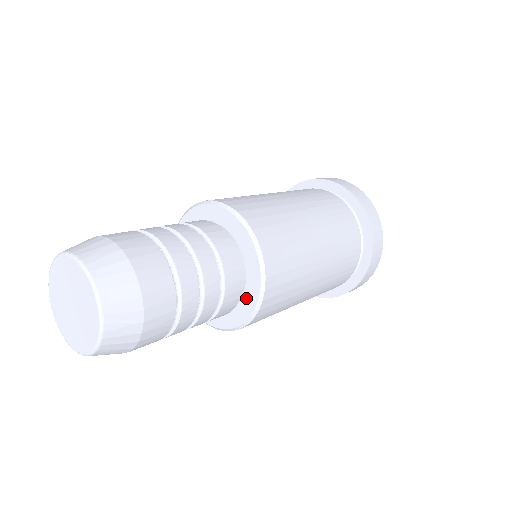
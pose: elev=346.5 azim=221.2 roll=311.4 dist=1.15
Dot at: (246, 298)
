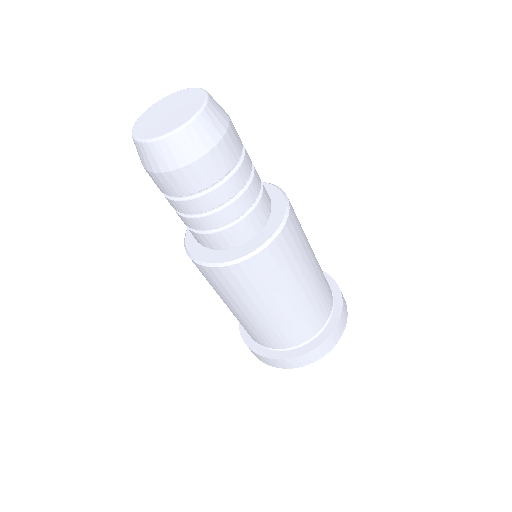
Dot at: (264, 231)
